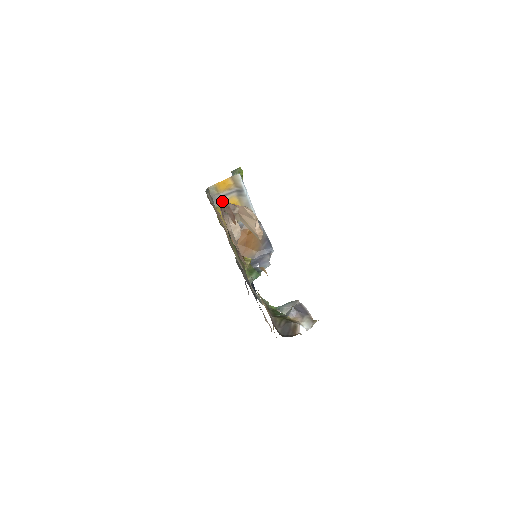
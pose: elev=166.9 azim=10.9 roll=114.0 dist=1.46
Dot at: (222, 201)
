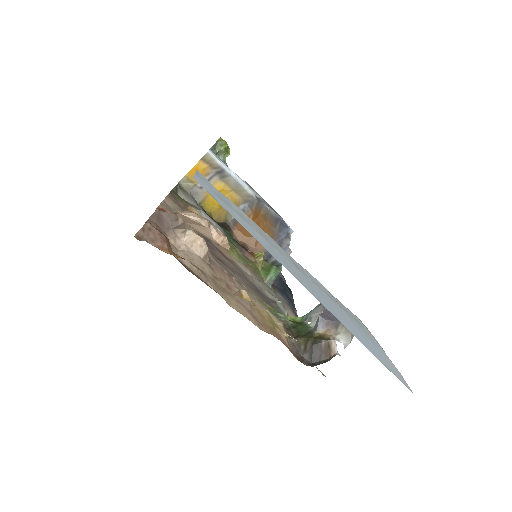
Dot at: (154, 215)
